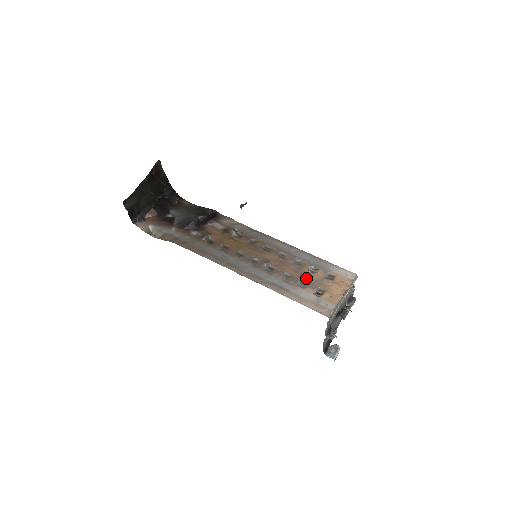
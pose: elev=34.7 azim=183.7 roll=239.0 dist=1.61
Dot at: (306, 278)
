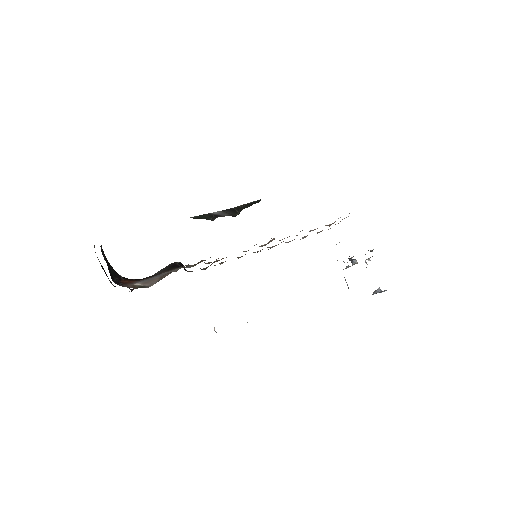
Dot at: occluded
